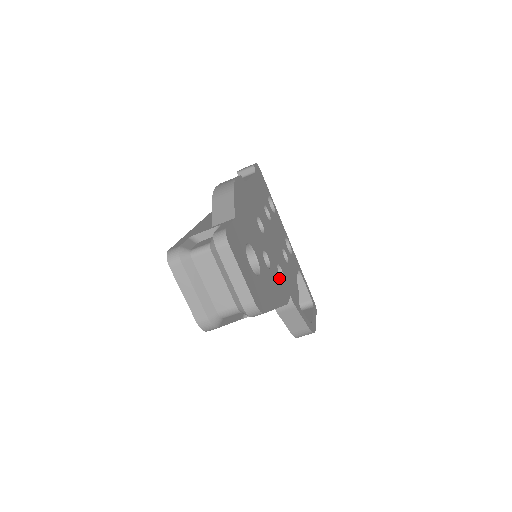
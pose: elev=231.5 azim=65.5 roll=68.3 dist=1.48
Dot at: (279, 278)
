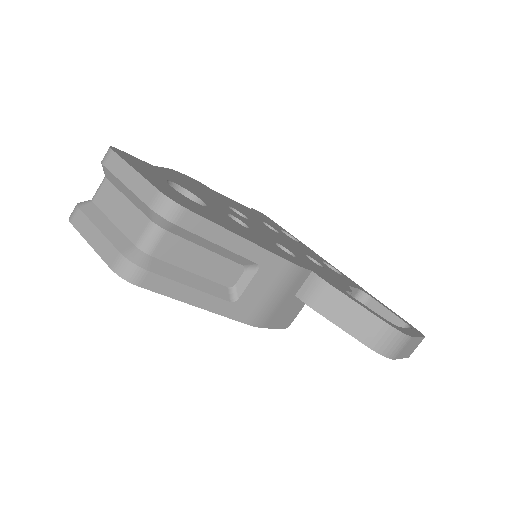
Dot at: (276, 247)
